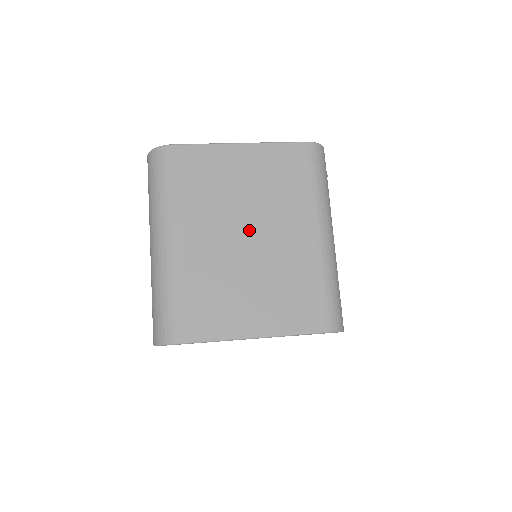
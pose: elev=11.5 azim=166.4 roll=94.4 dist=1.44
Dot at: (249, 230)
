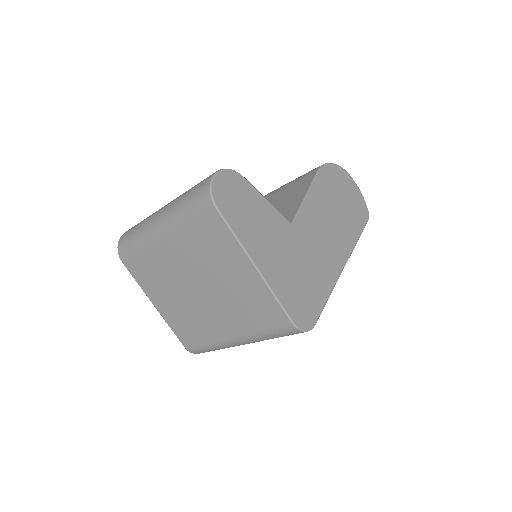
Dot at: (202, 289)
